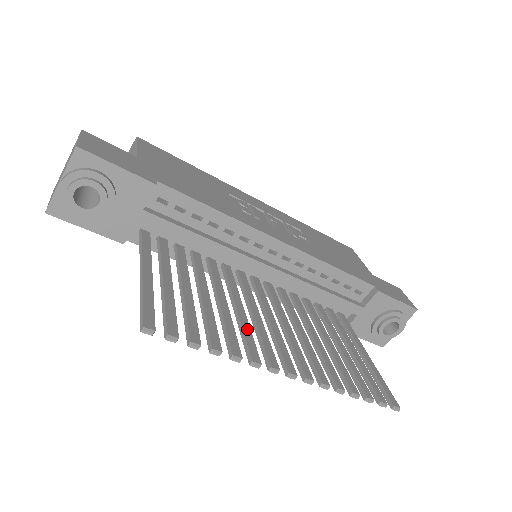
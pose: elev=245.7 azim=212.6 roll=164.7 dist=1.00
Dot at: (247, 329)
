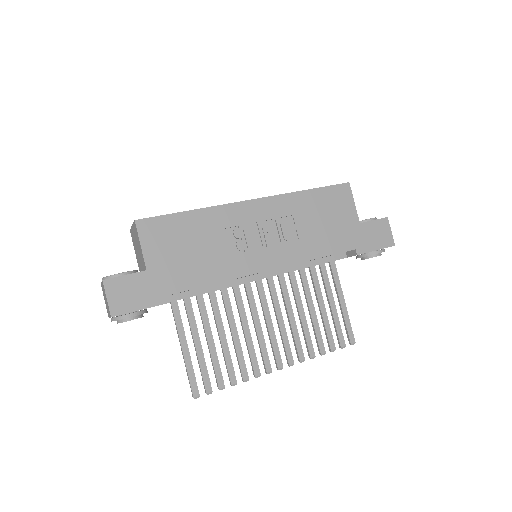
Dot at: (251, 348)
